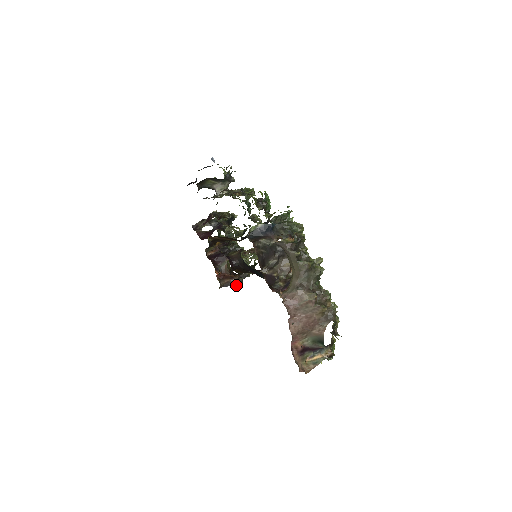
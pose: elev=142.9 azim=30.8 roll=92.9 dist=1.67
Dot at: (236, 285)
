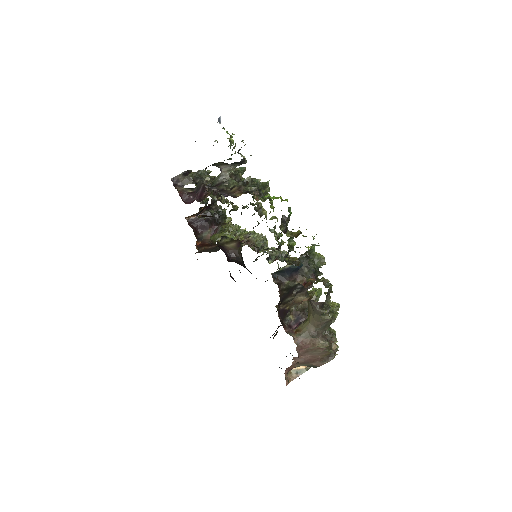
Dot at: occluded
